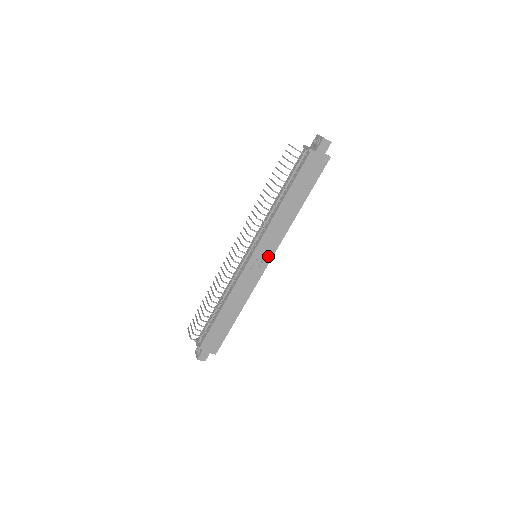
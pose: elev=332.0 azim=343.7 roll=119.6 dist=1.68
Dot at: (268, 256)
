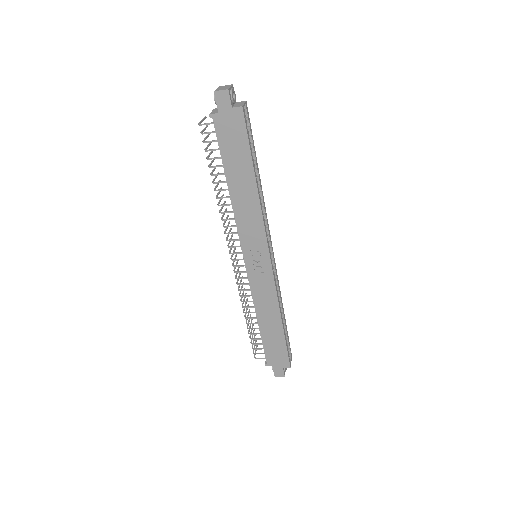
Dot at: (263, 253)
